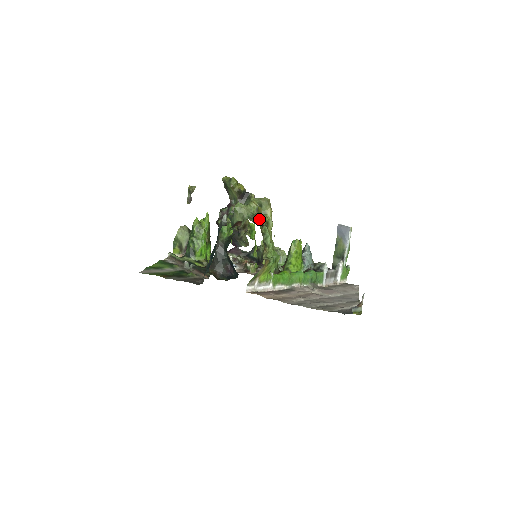
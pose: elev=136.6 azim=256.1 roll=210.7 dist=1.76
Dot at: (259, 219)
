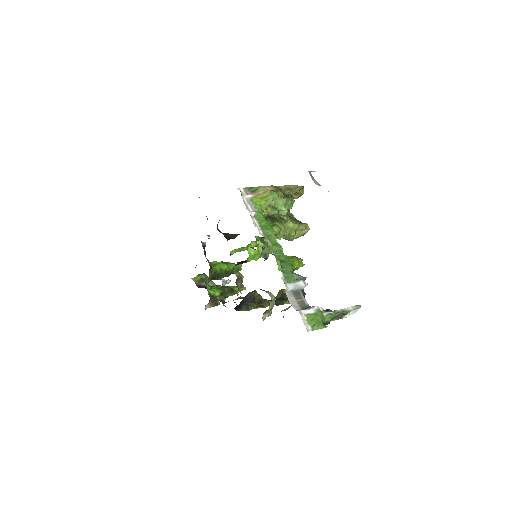
Dot at: (292, 214)
